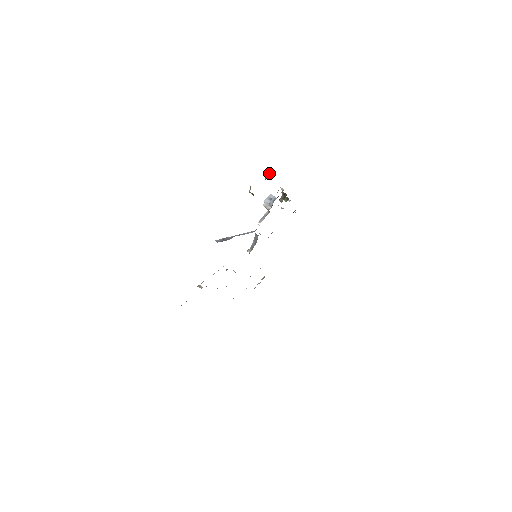
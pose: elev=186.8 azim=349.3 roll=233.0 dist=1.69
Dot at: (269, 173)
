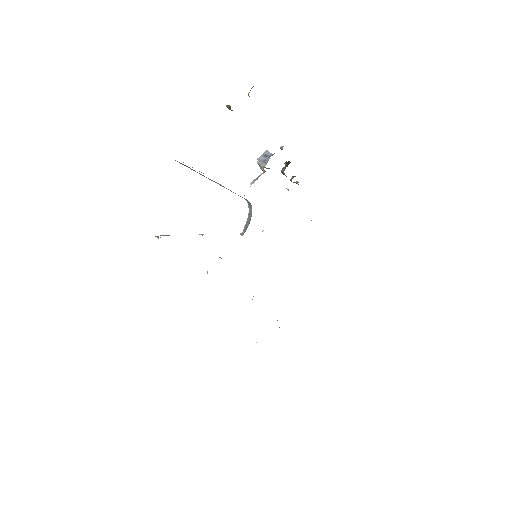
Dot at: occluded
